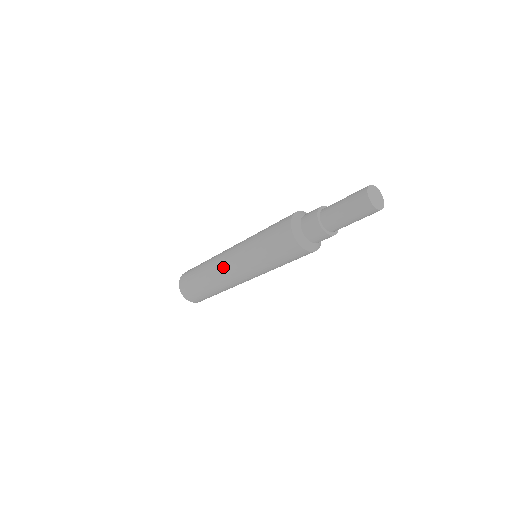
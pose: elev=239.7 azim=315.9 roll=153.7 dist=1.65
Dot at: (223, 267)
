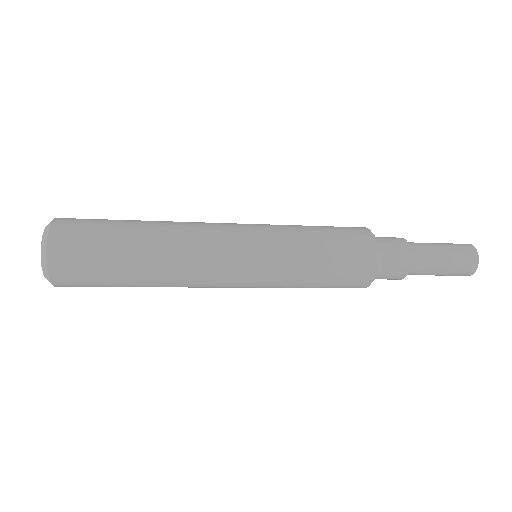
Dot at: (209, 235)
